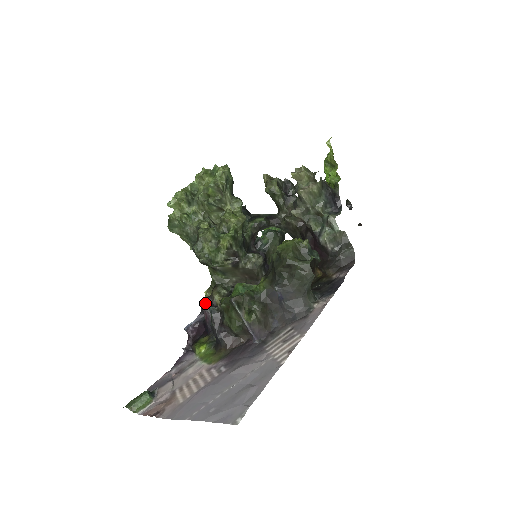
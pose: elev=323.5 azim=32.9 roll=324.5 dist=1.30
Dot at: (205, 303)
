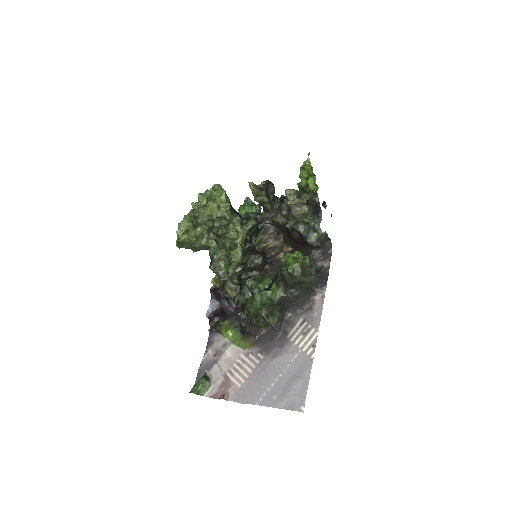
Dot at: (223, 300)
